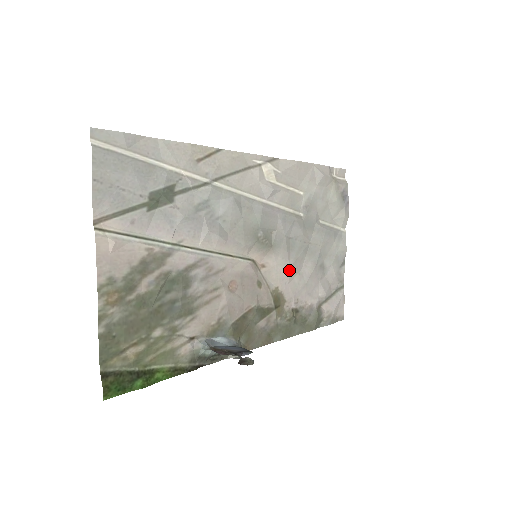
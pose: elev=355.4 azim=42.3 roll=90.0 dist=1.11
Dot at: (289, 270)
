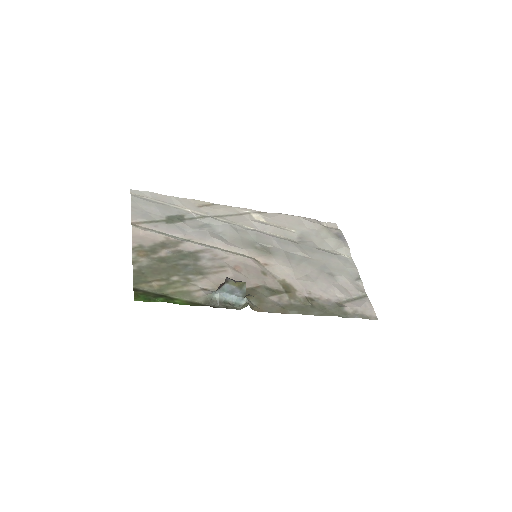
Dot at: (293, 270)
